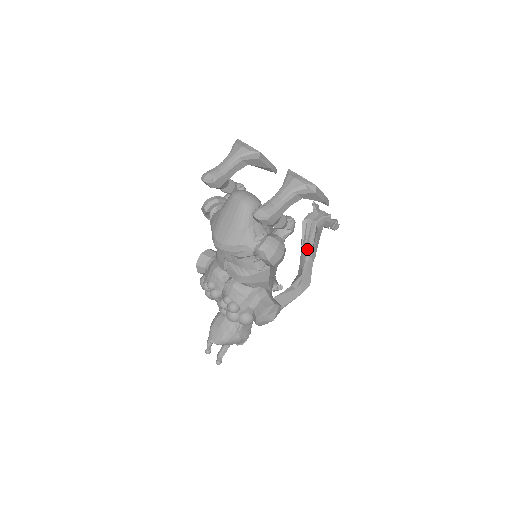
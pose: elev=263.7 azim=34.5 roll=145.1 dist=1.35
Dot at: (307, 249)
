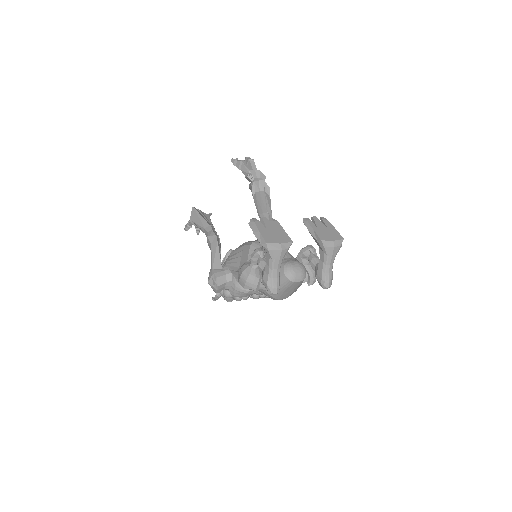
Dot at: (266, 213)
